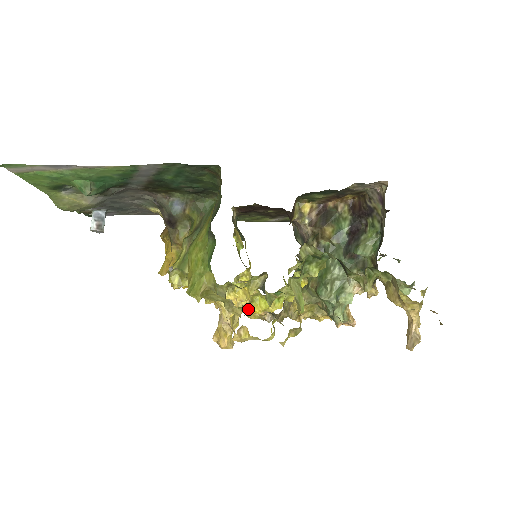
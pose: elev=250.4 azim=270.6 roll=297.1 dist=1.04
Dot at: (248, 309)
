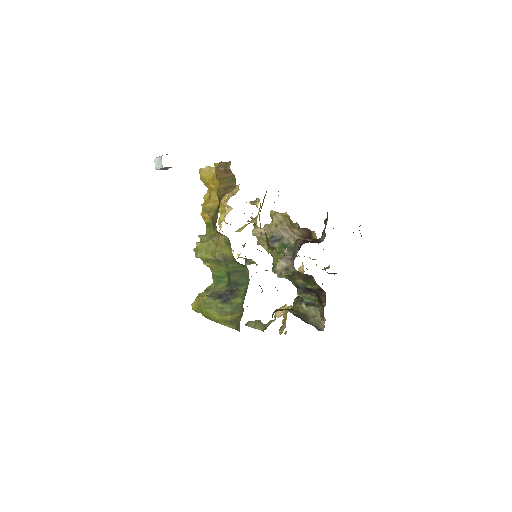
Dot at: occluded
